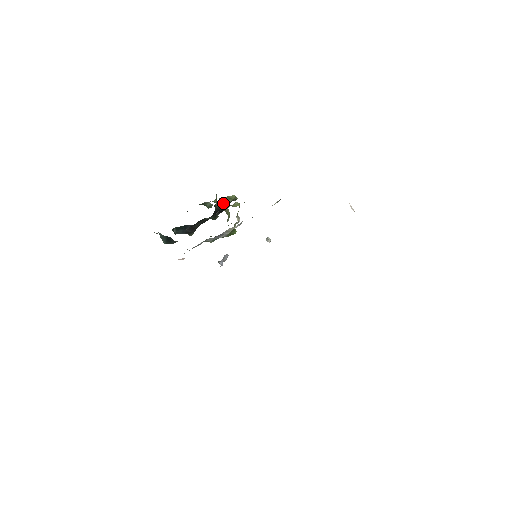
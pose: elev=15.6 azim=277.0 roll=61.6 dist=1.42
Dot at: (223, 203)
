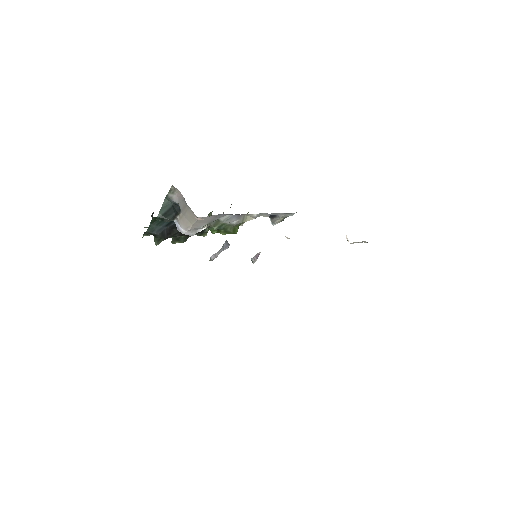
Dot at: (231, 204)
